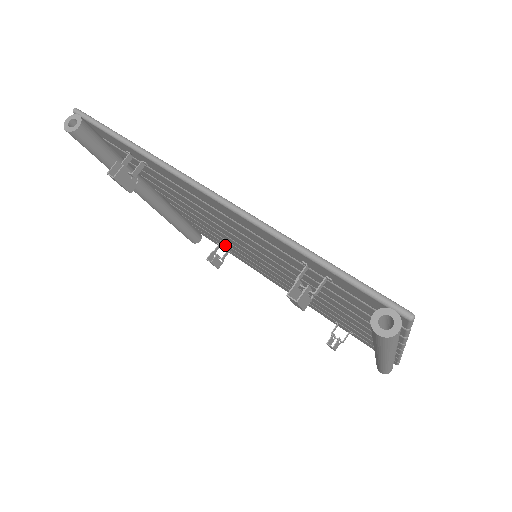
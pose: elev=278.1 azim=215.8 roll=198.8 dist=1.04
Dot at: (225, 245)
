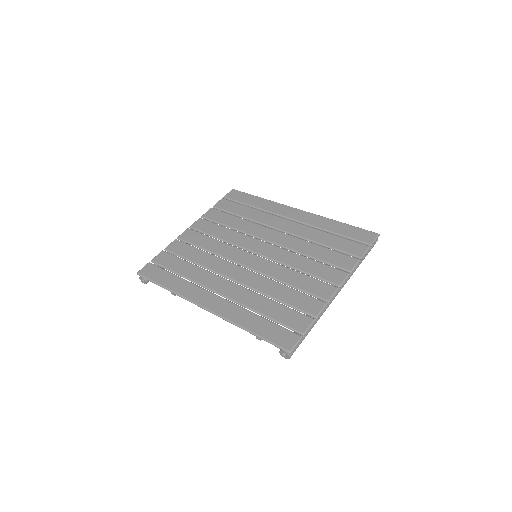
Dot at: occluded
